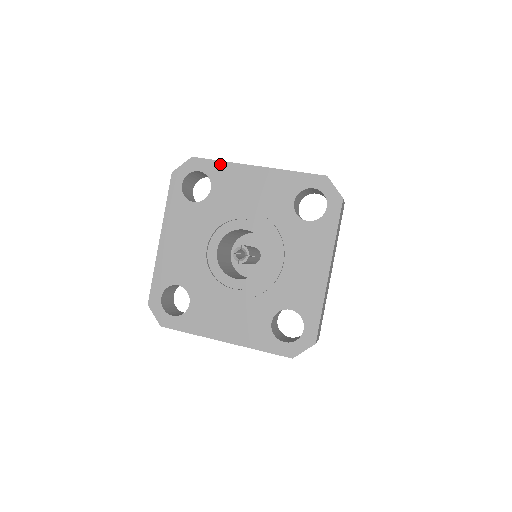
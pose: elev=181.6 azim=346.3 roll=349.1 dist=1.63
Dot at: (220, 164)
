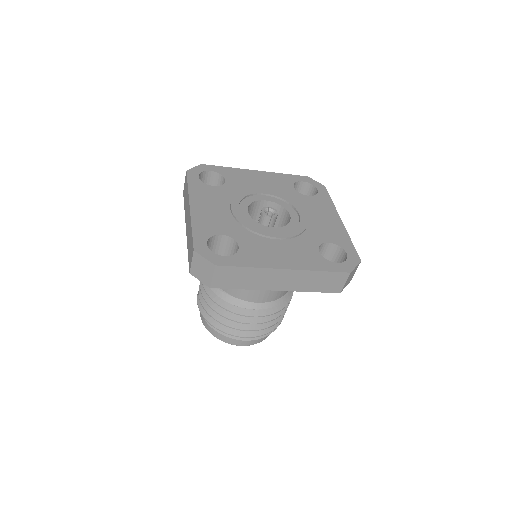
Dot at: (227, 168)
